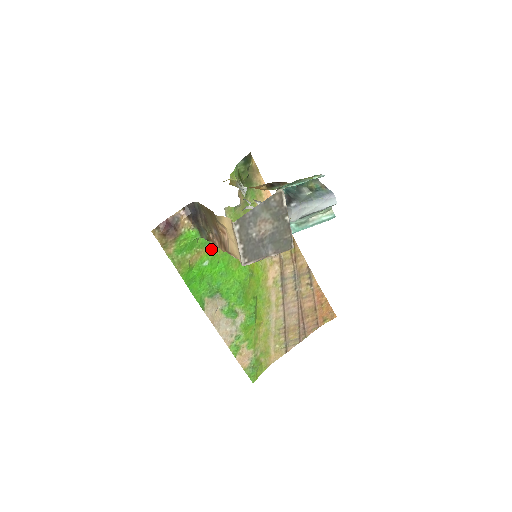
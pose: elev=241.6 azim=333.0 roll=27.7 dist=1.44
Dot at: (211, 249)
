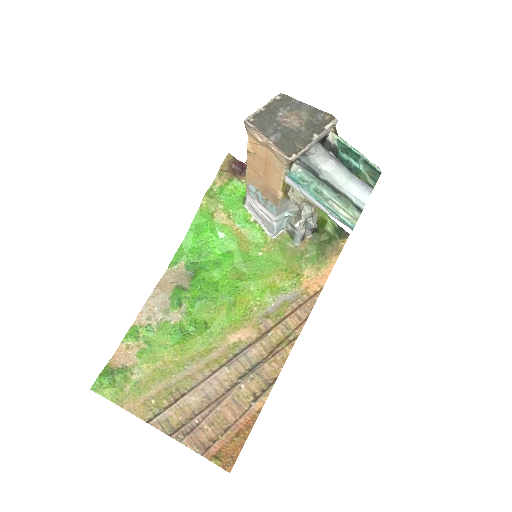
Dot at: (238, 233)
